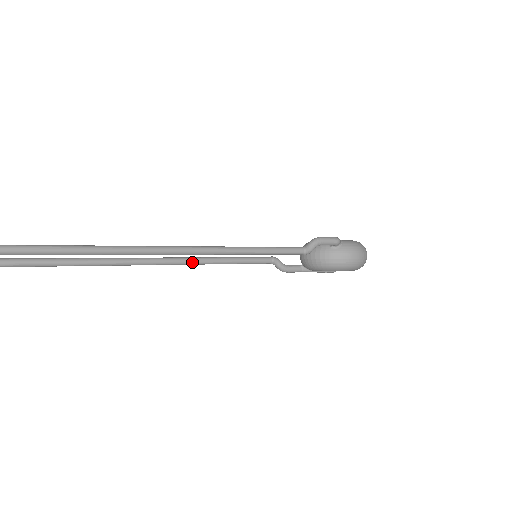
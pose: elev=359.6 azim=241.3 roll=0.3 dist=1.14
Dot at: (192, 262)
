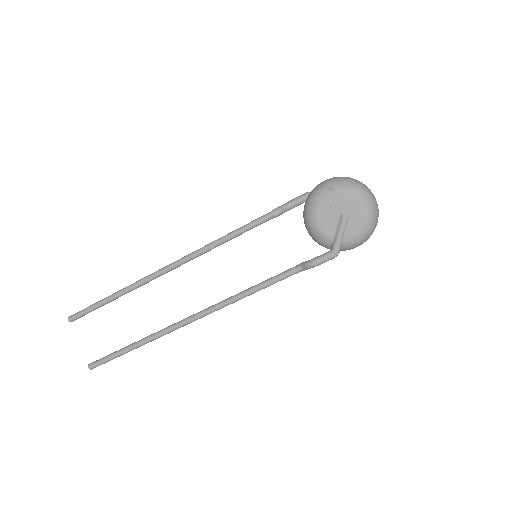
Dot at: (221, 302)
